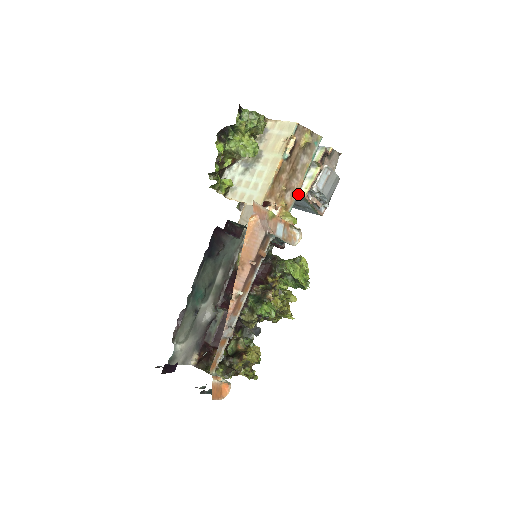
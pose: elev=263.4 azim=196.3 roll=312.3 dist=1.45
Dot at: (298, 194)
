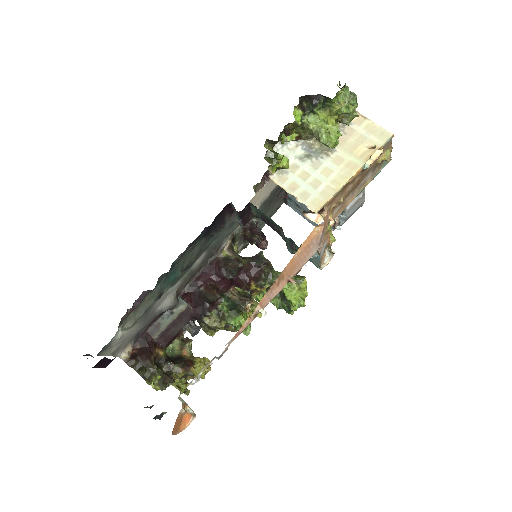
Dot at: occluded
